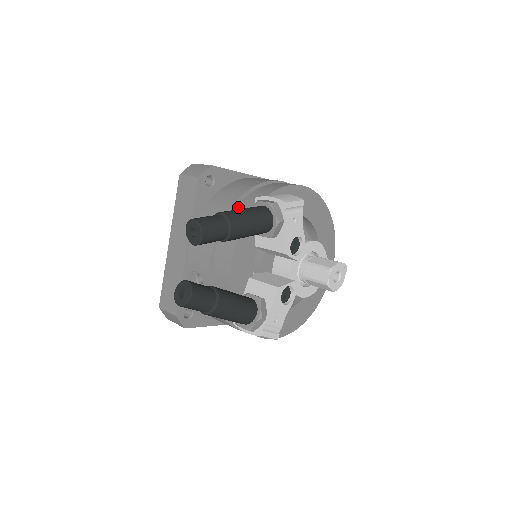
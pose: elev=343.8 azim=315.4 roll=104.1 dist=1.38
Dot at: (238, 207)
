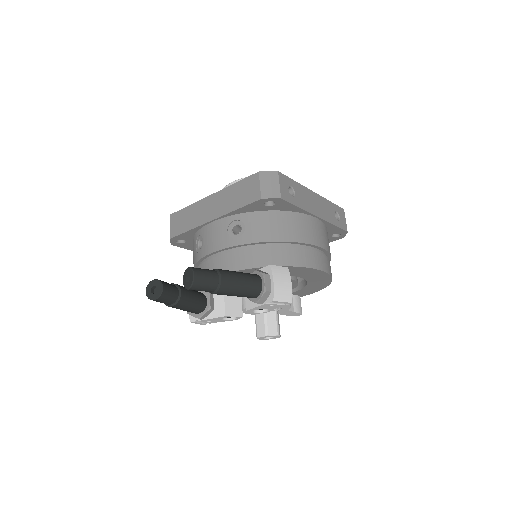
Dot at: (260, 249)
